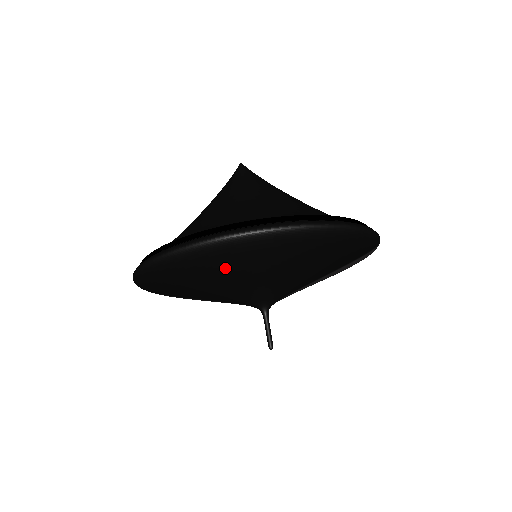
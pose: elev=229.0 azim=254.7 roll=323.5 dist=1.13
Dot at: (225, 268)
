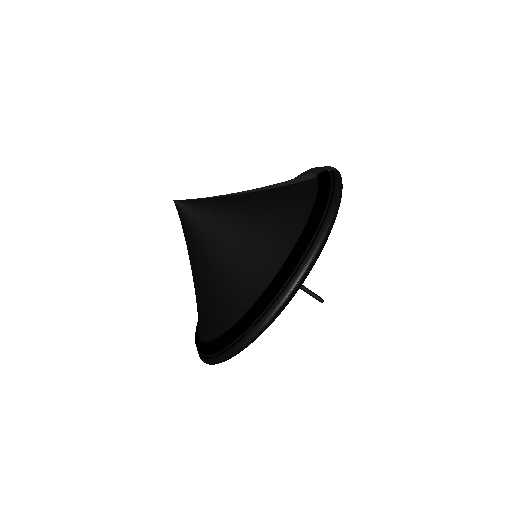
Dot at: occluded
